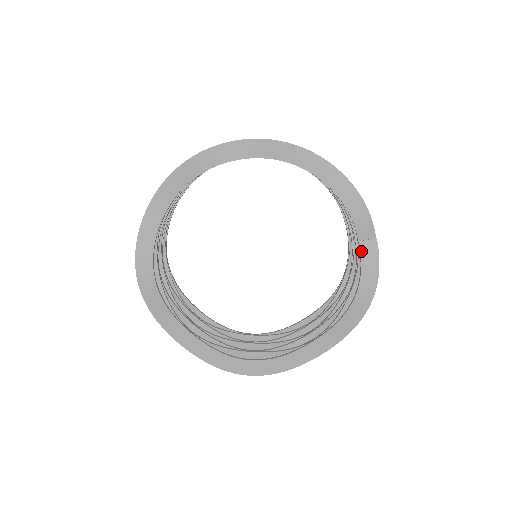
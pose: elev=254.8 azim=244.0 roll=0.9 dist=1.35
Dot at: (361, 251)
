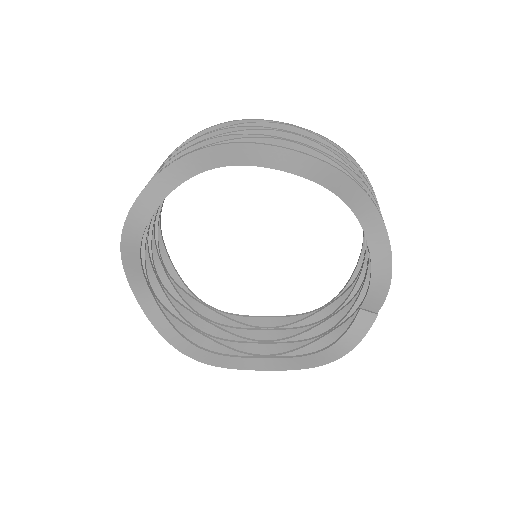
Dot at: (357, 318)
